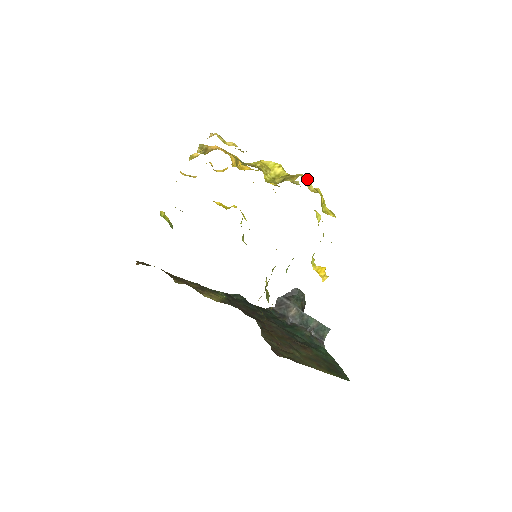
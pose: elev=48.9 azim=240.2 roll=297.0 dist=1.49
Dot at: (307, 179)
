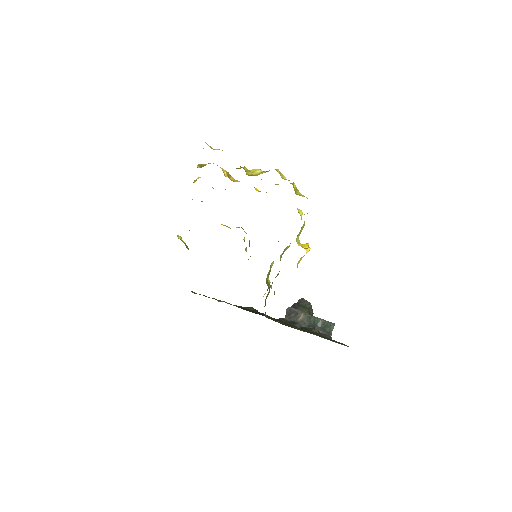
Dot at: (280, 173)
